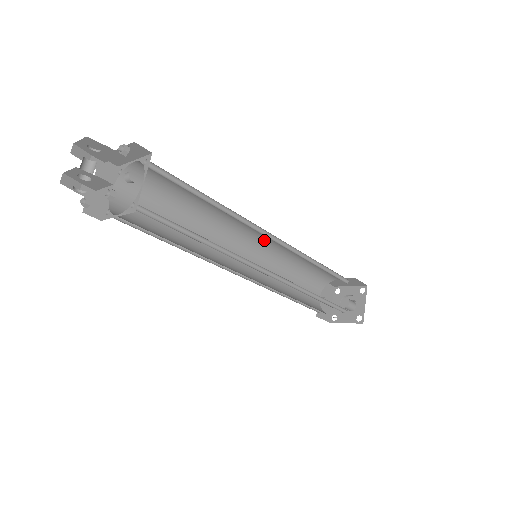
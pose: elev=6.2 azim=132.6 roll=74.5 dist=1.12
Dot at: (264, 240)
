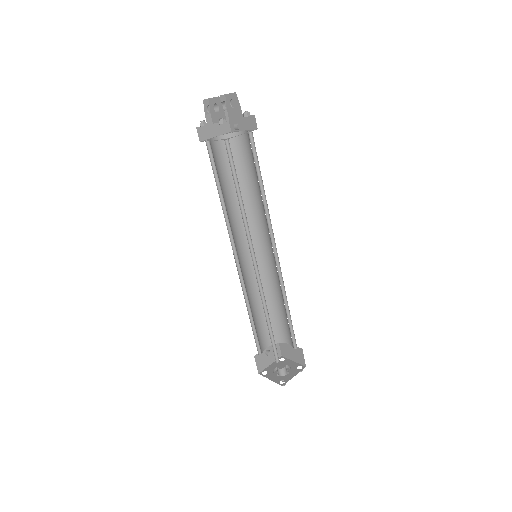
Dot at: (268, 257)
